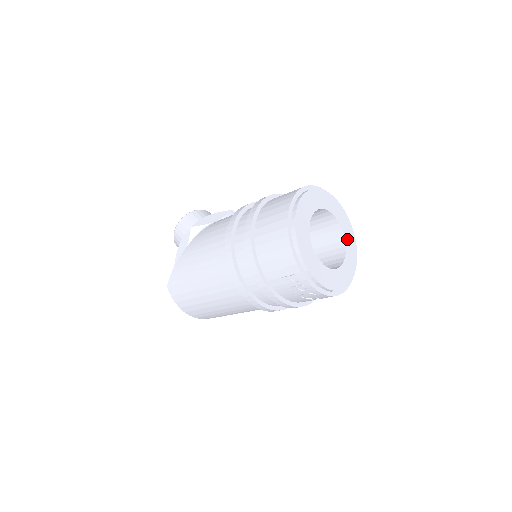
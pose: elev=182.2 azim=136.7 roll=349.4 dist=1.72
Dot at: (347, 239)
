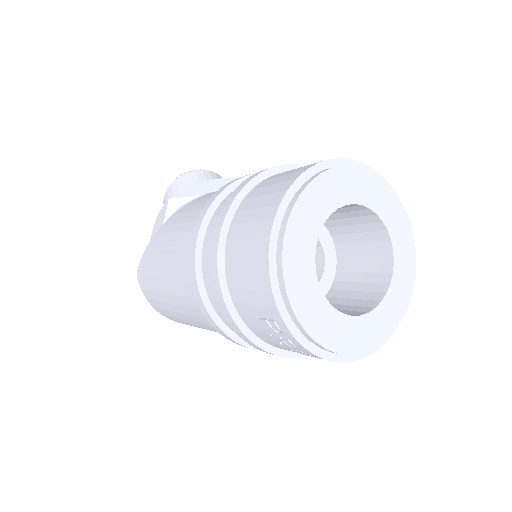
Dot at: (398, 259)
